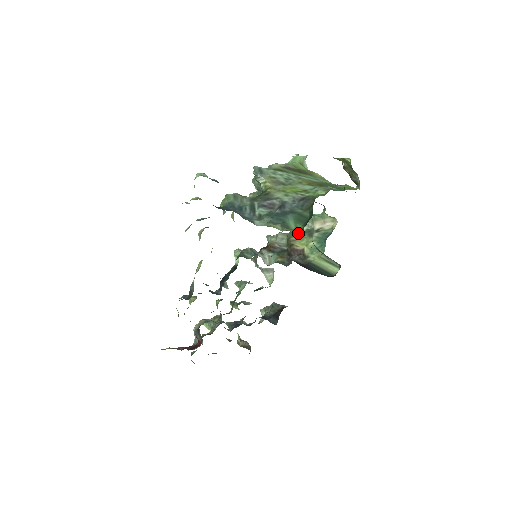
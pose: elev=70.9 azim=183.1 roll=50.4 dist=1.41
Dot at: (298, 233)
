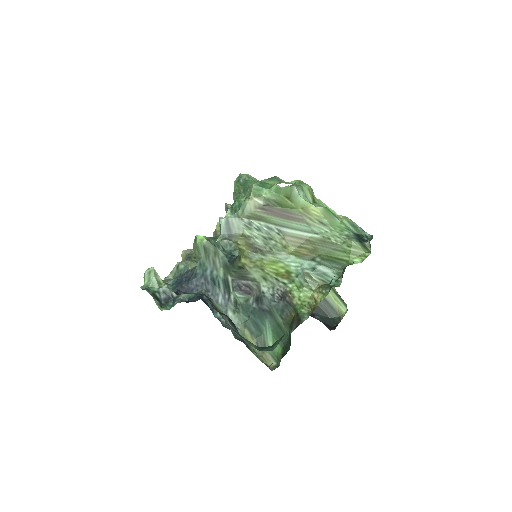
Dot at: (275, 362)
